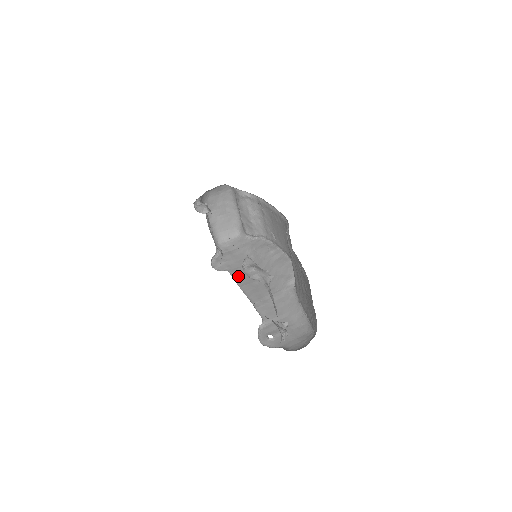
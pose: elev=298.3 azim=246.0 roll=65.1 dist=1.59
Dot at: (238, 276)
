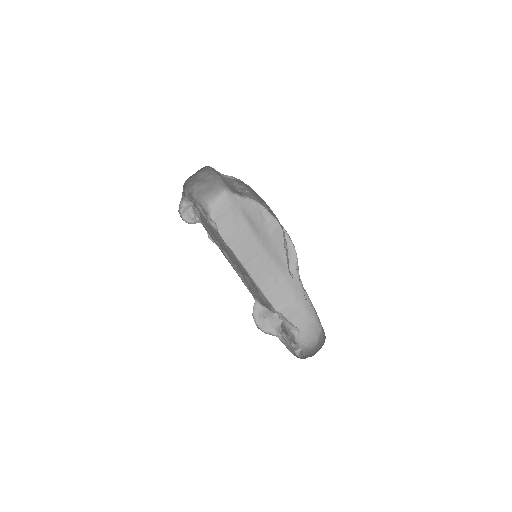
Dot at: (238, 251)
